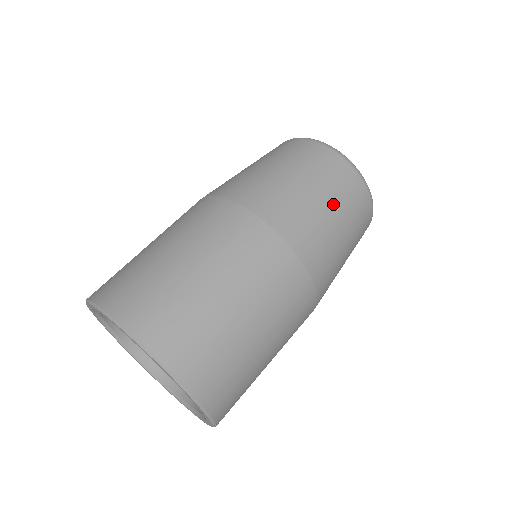
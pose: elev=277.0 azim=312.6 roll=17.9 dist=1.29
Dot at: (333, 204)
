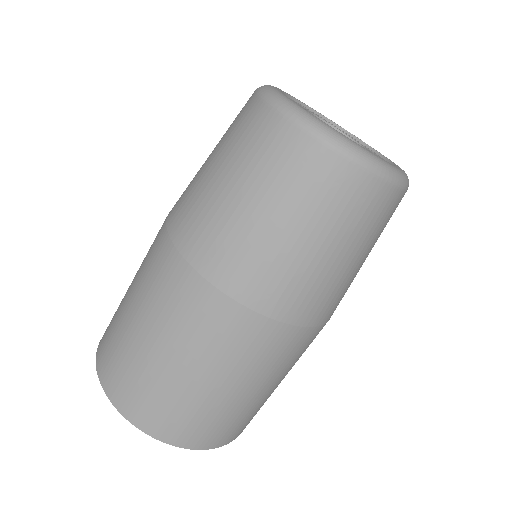
Dot at: (297, 222)
